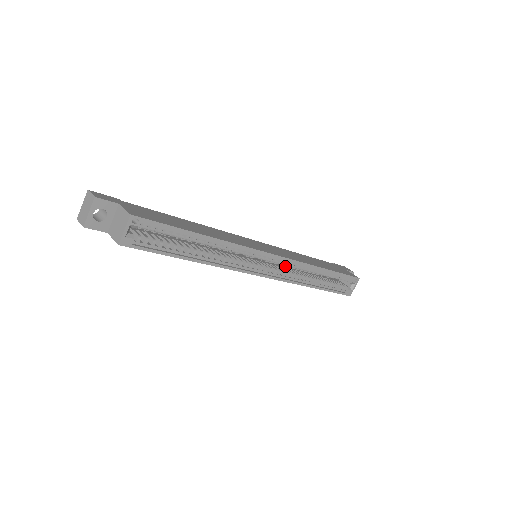
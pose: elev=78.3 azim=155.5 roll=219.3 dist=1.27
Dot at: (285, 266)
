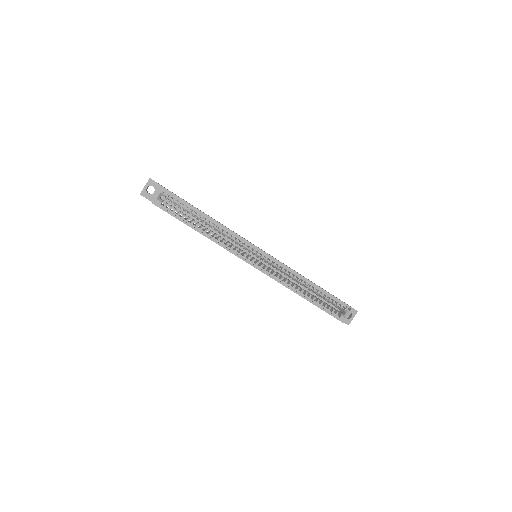
Dot at: (278, 269)
